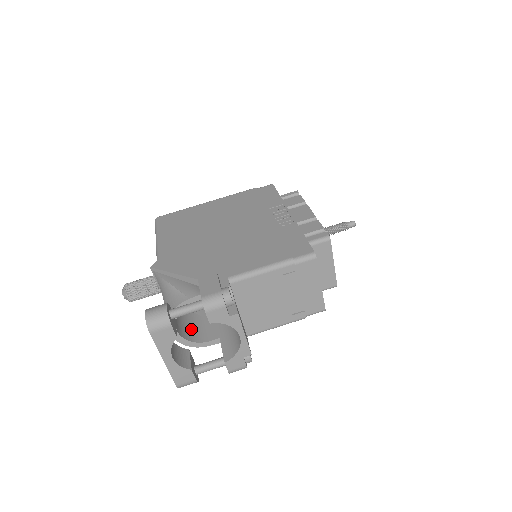
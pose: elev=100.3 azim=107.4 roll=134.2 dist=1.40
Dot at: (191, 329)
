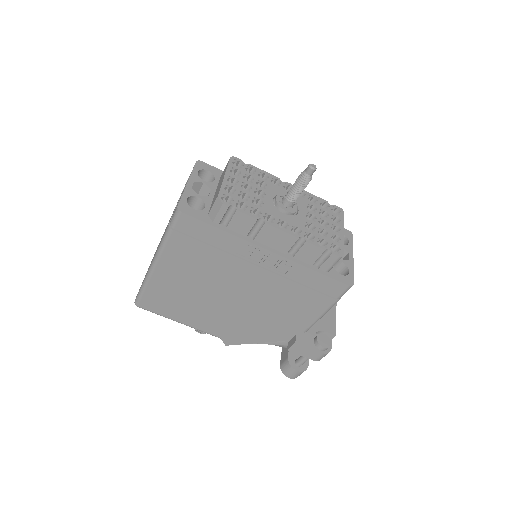
Dot at: occluded
